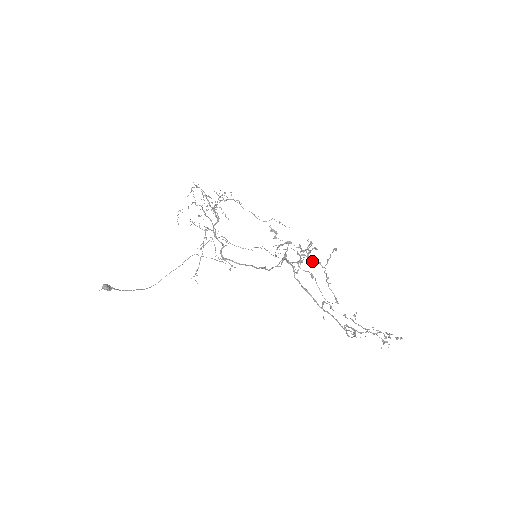
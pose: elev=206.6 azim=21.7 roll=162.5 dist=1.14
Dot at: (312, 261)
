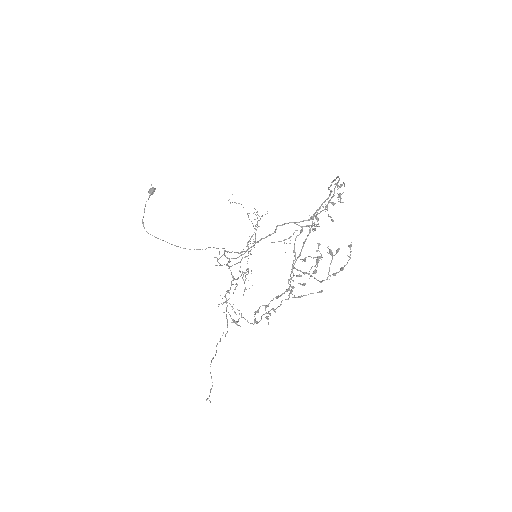
Dot at: occluded
